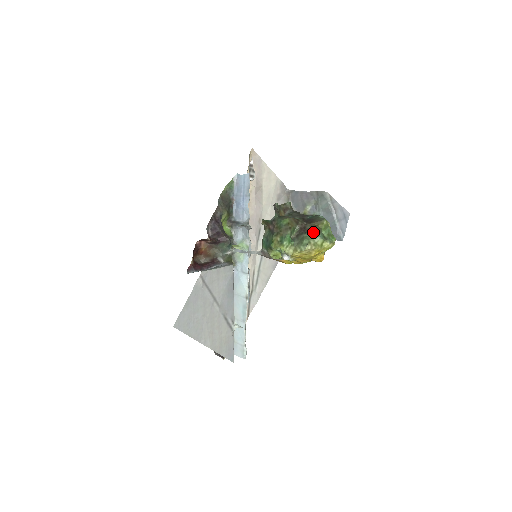
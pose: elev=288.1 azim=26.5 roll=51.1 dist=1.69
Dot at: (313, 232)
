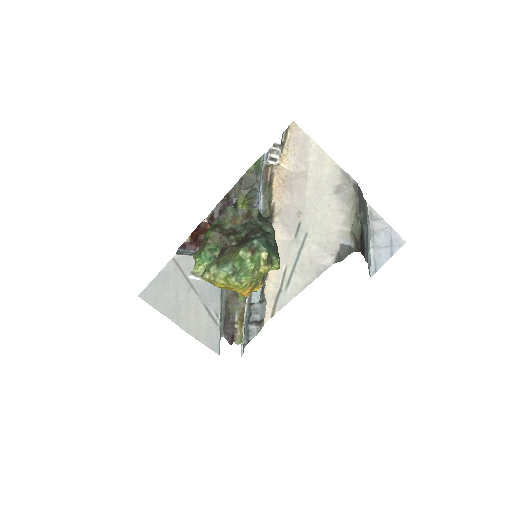
Dot at: (221, 259)
